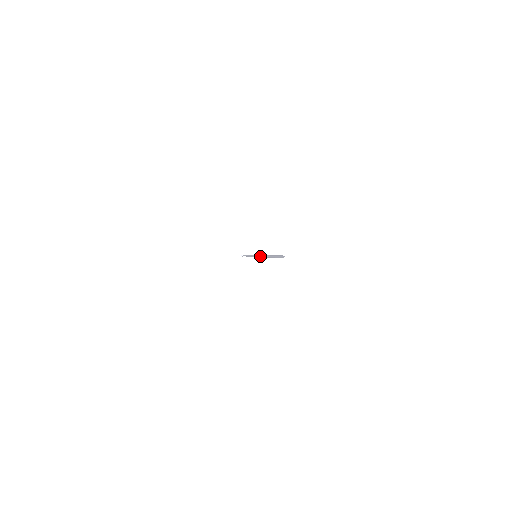
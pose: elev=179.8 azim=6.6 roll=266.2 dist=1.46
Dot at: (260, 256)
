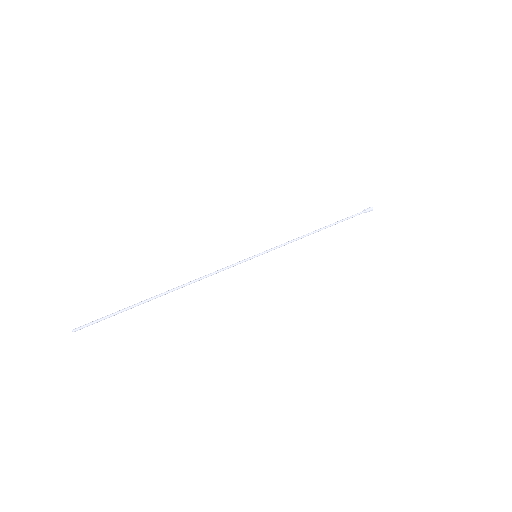
Dot at: (212, 273)
